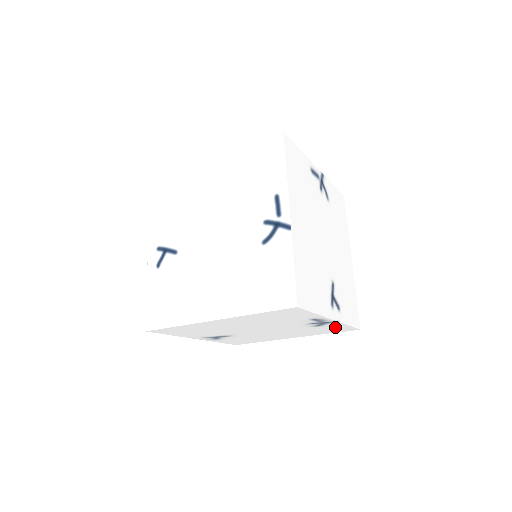
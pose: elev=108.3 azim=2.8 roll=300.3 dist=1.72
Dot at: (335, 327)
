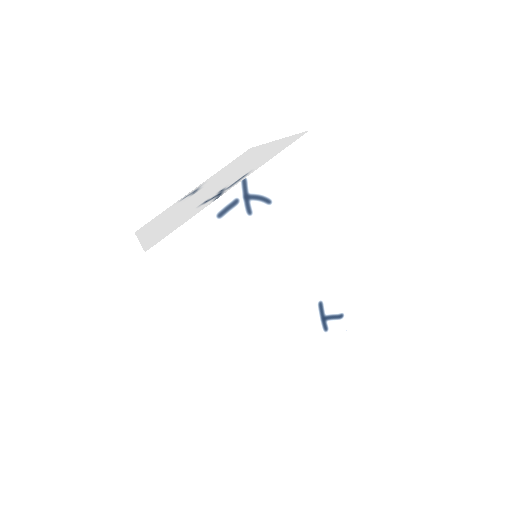
Dot at: occluded
